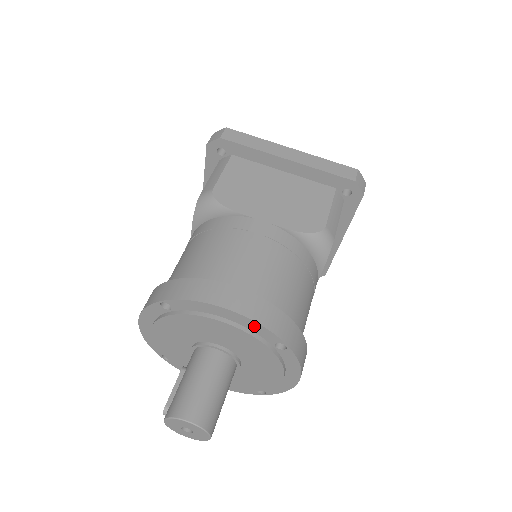
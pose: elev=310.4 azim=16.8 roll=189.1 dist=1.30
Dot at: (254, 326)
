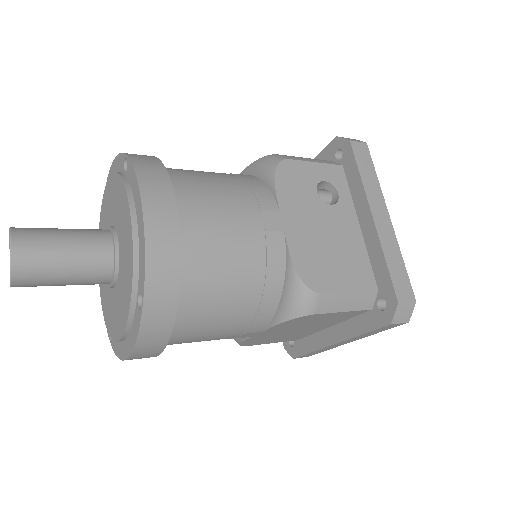
Dot at: (117, 164)
